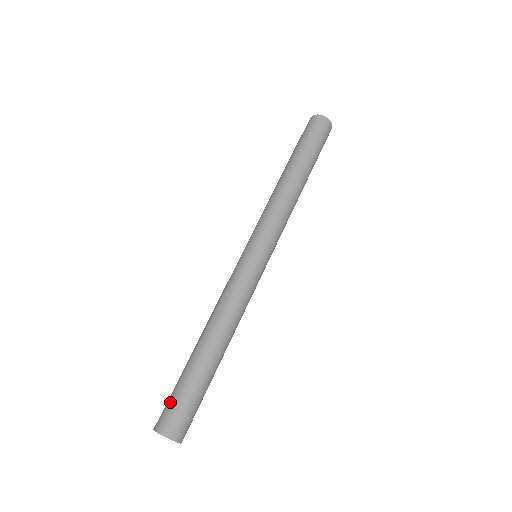
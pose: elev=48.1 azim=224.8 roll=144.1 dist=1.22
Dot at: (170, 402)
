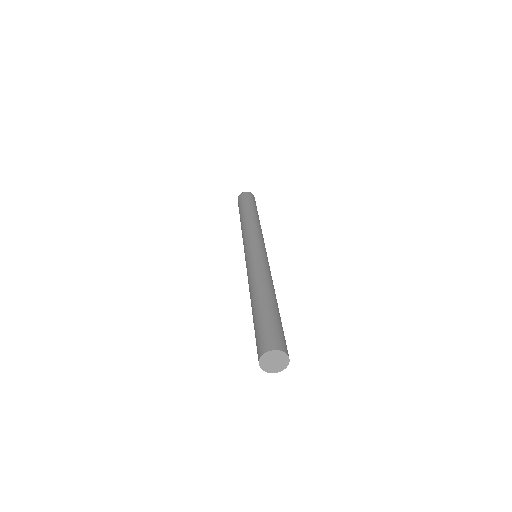
Dot at: (256, 343)
